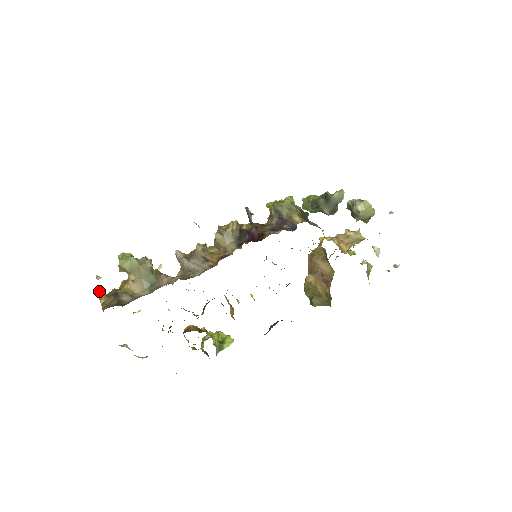
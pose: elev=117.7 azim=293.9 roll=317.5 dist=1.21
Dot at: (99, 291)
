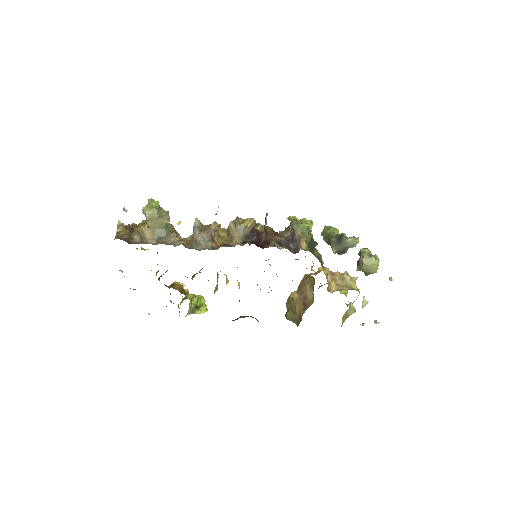
Dot at: (120, 221)
